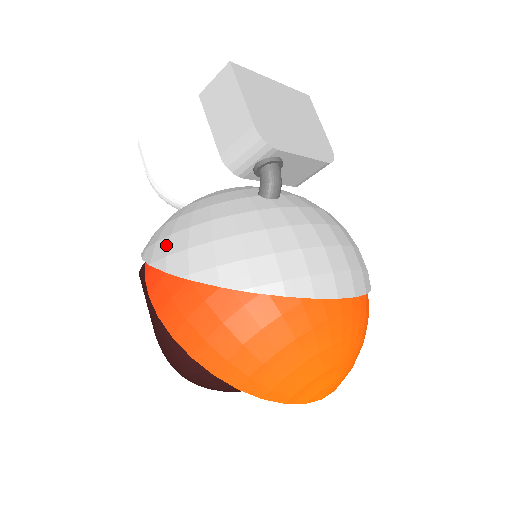
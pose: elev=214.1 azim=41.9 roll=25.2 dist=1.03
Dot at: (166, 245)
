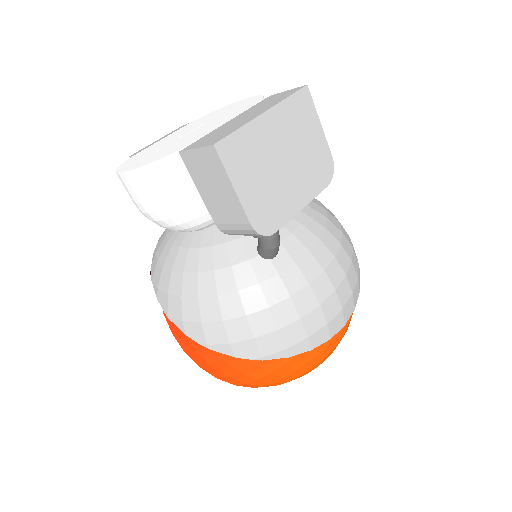
Dot at: (179, 307)
